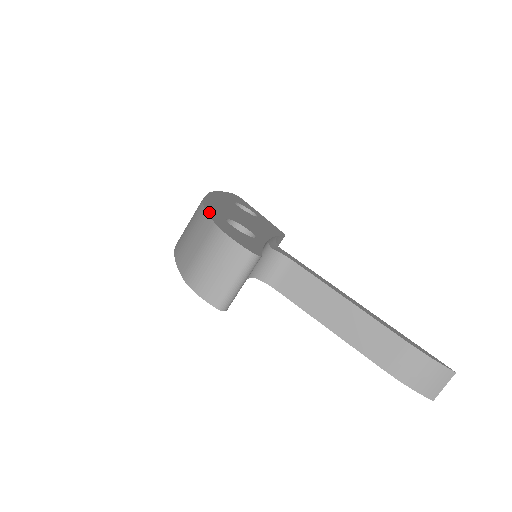
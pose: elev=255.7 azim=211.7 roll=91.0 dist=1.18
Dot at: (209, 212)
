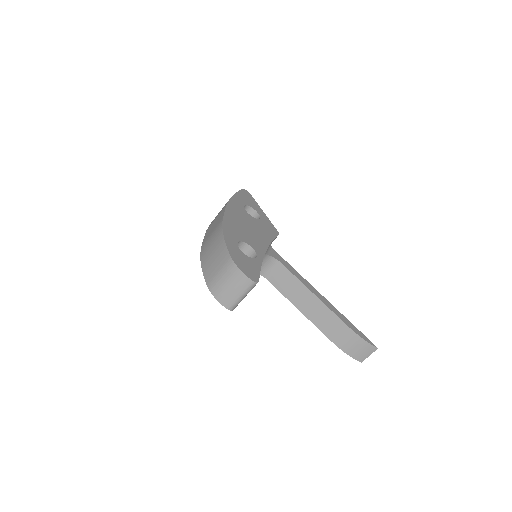
Dot at: (227, 241)
